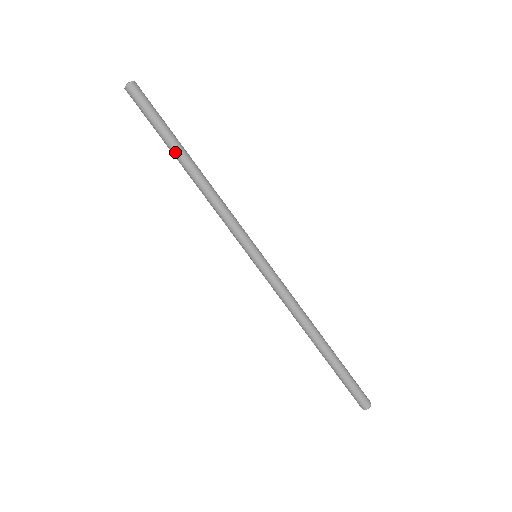
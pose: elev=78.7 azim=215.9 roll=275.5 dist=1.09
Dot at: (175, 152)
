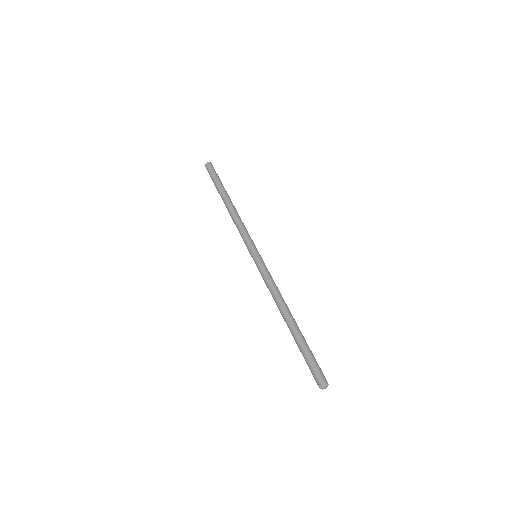
Dot at: (224, 192)
